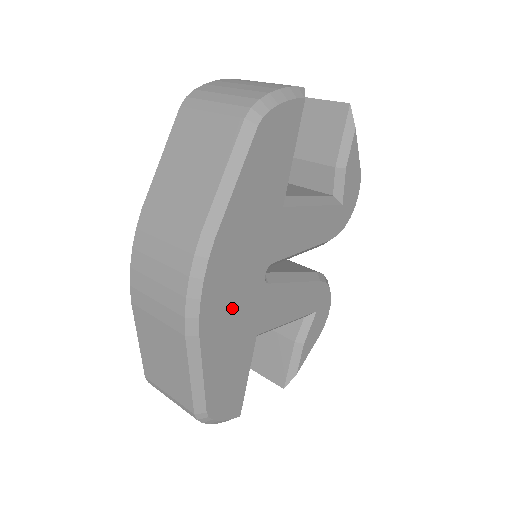
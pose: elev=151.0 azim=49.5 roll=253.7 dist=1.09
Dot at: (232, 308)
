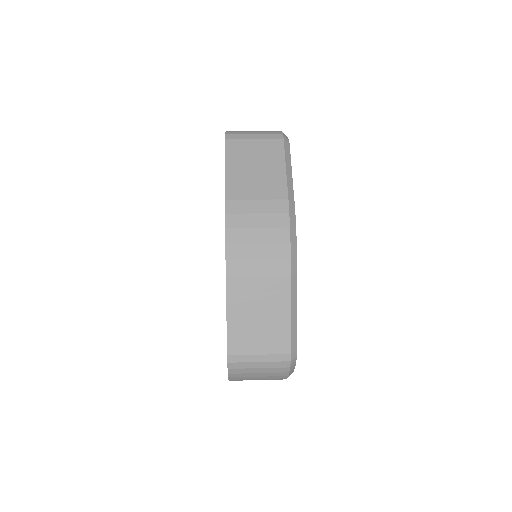
Dot at: occluded
